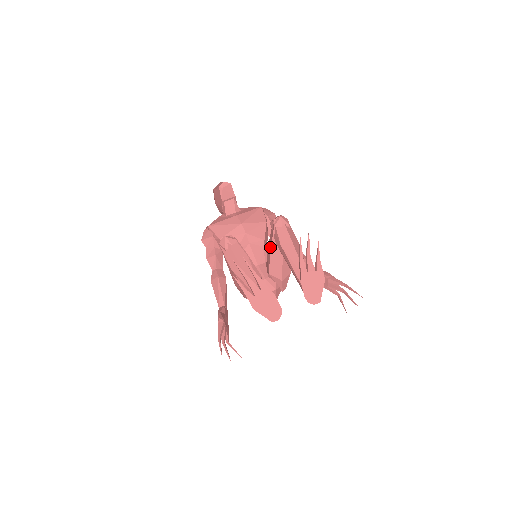
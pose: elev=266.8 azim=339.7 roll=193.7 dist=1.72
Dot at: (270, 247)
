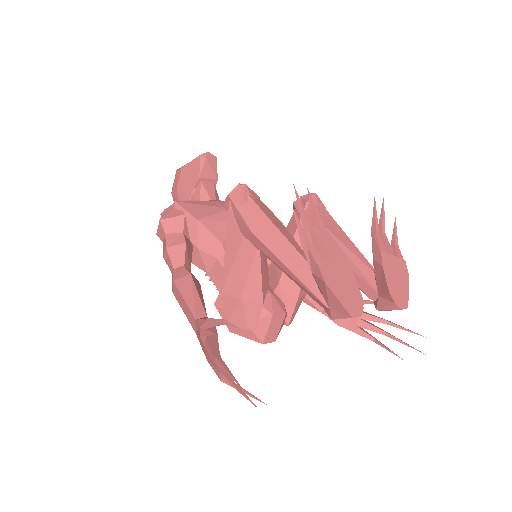
Dot at: occluded
